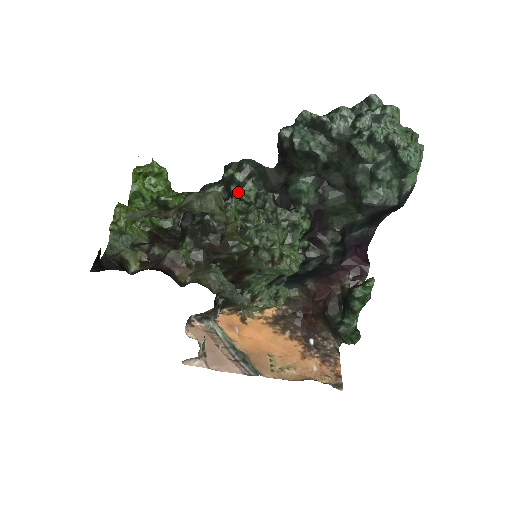
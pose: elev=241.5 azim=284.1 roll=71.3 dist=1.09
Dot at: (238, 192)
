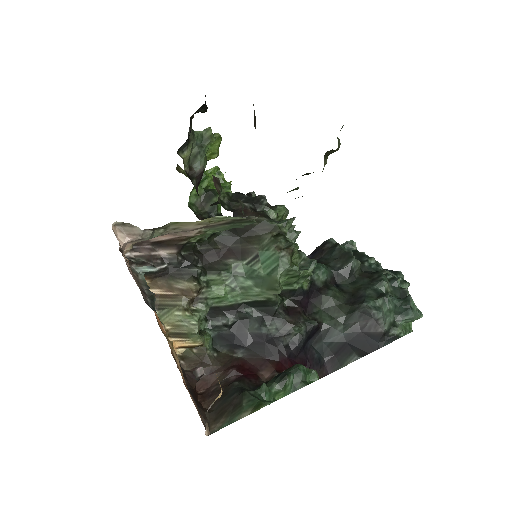
Dot at: occluded
